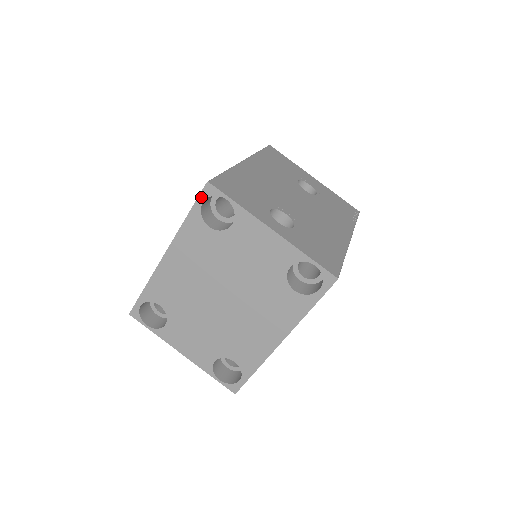
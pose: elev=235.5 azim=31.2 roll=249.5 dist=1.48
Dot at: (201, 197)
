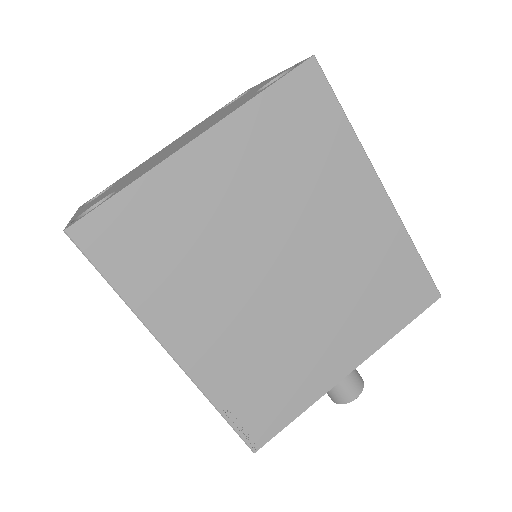
Dot at: (234, 100)
